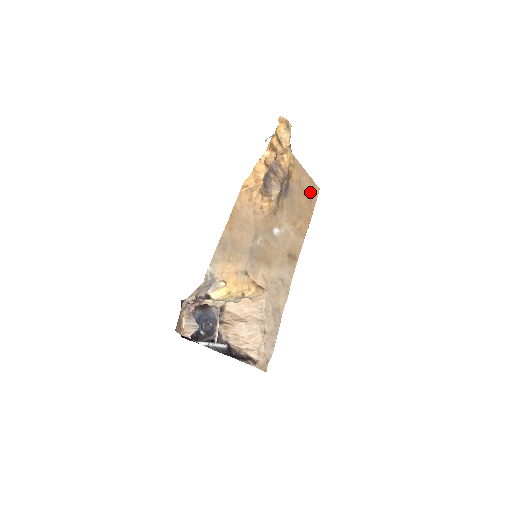
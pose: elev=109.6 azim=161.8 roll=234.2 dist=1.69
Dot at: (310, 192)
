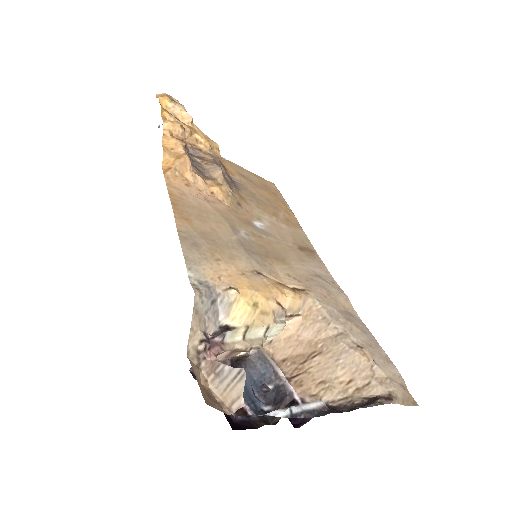
Dot at: (265, 186)
